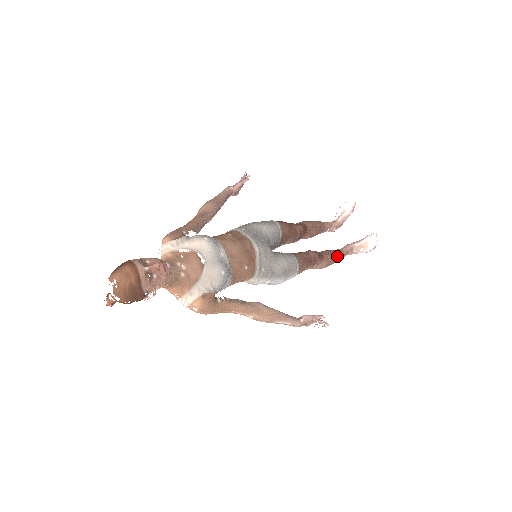
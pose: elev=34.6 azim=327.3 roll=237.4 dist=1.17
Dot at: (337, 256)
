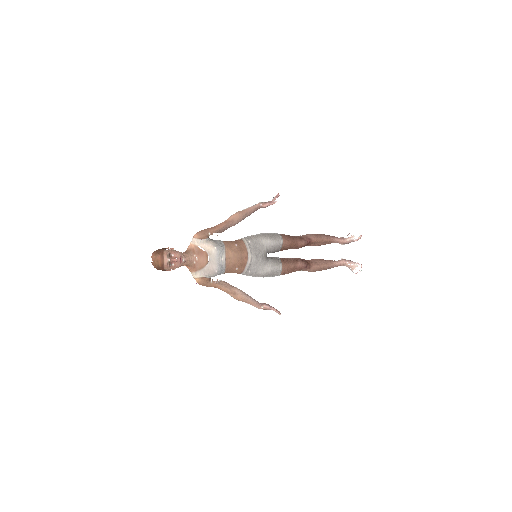
Dot at: (325, 267)
